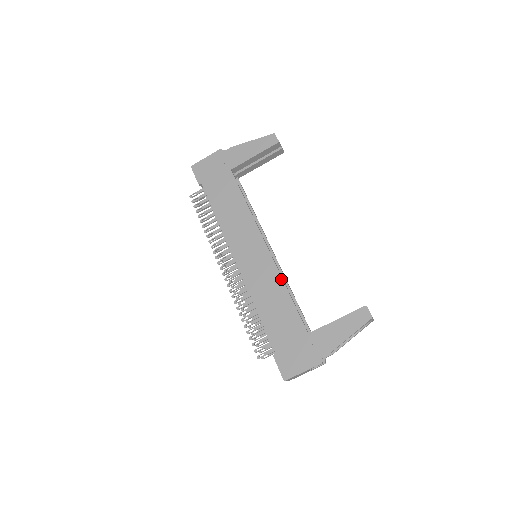
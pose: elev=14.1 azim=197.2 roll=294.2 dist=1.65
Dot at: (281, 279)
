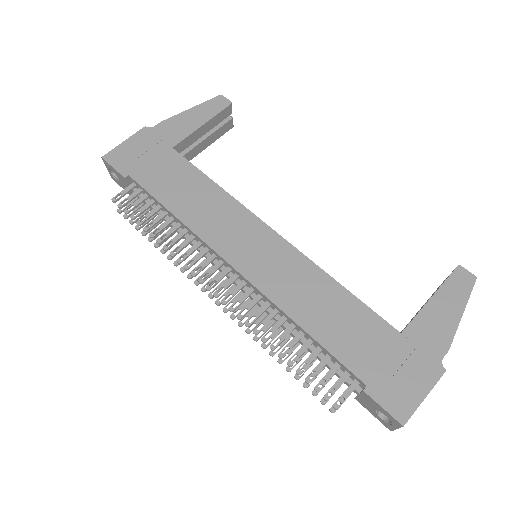
Dot at: (319, 269)
